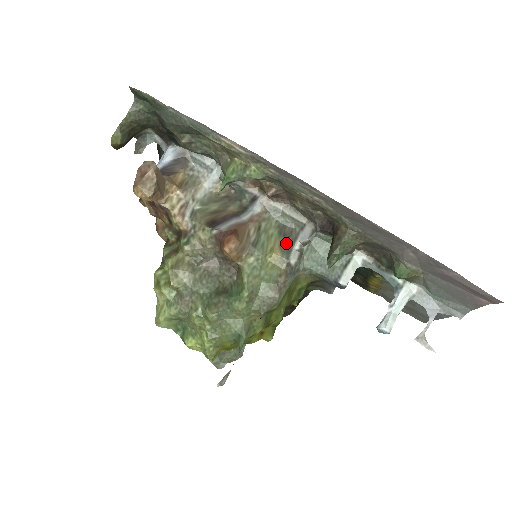
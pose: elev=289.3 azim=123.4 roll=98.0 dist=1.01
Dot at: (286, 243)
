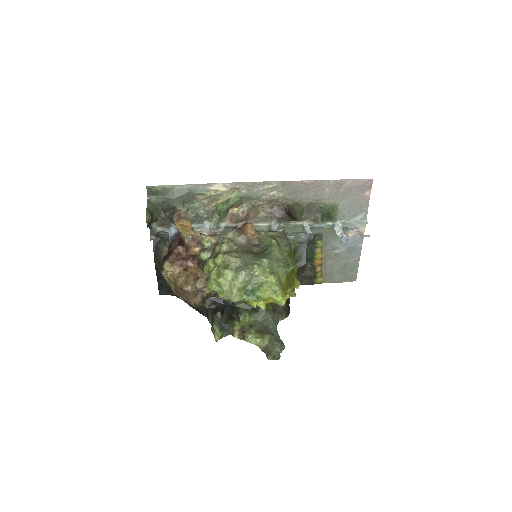
Dot at: occluded
